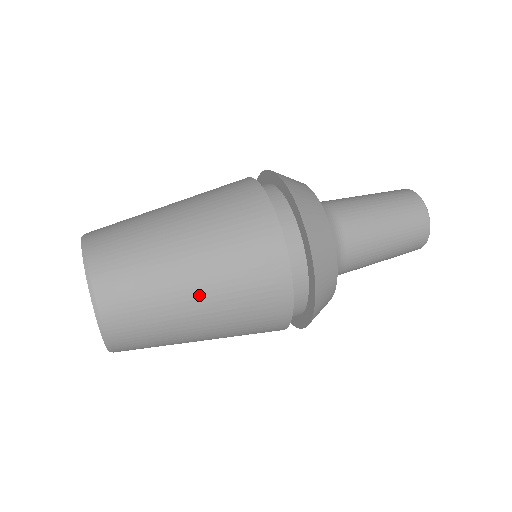
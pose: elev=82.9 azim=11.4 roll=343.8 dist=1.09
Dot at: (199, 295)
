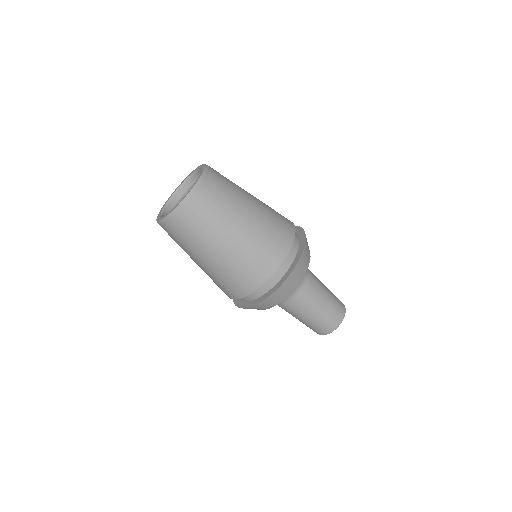
Dot at: (202, 262)
